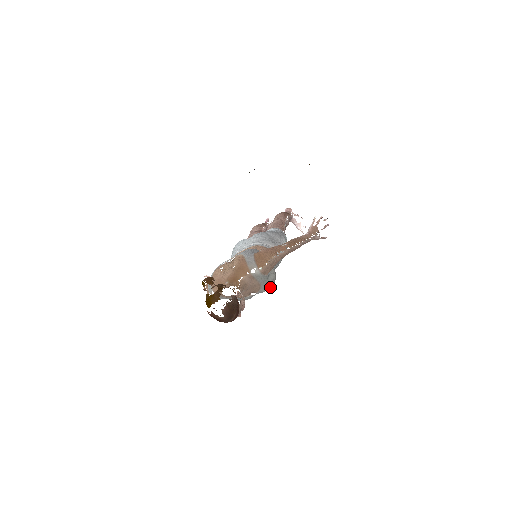
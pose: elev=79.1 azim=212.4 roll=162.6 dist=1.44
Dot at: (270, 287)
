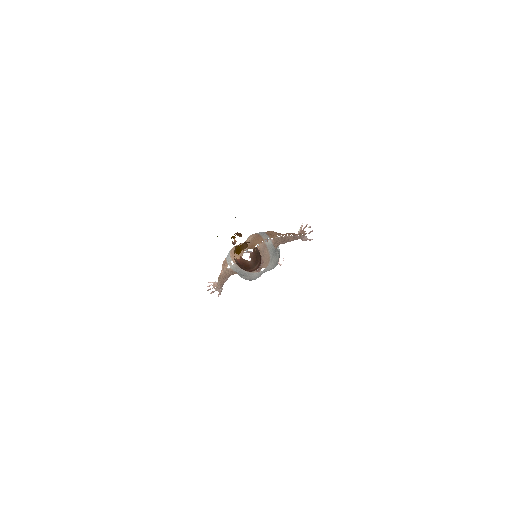
Dot at: (275, 265)
